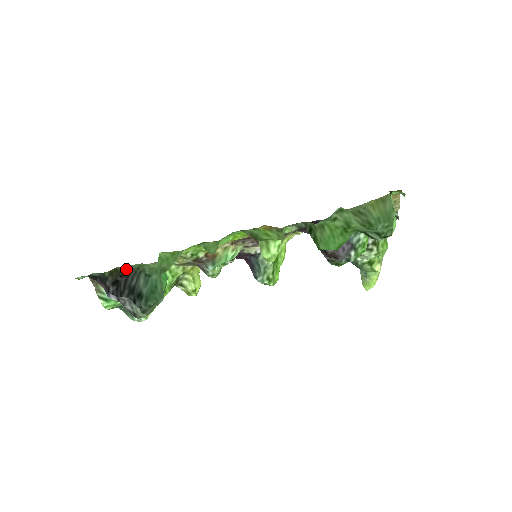
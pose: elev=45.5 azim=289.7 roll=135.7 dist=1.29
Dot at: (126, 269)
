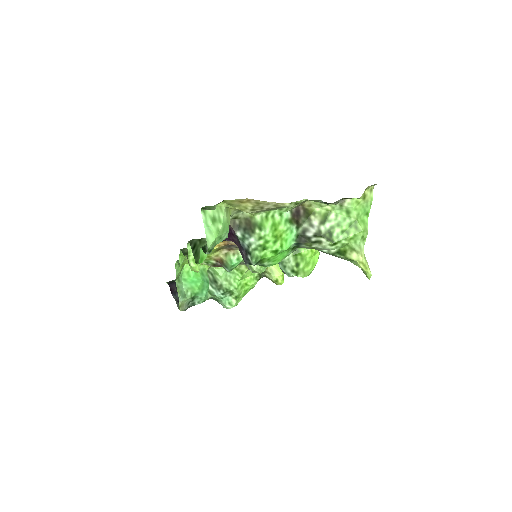
Dot at: occluded
